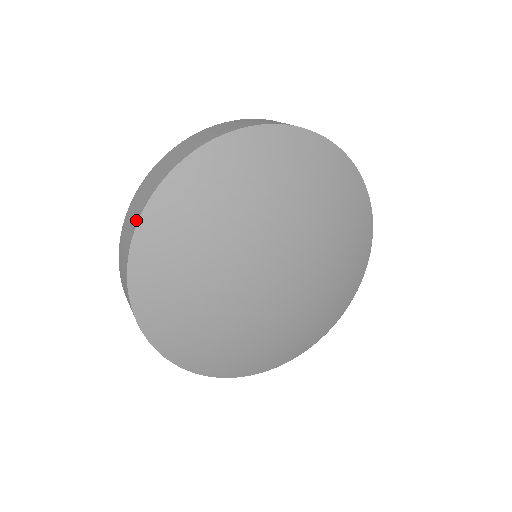
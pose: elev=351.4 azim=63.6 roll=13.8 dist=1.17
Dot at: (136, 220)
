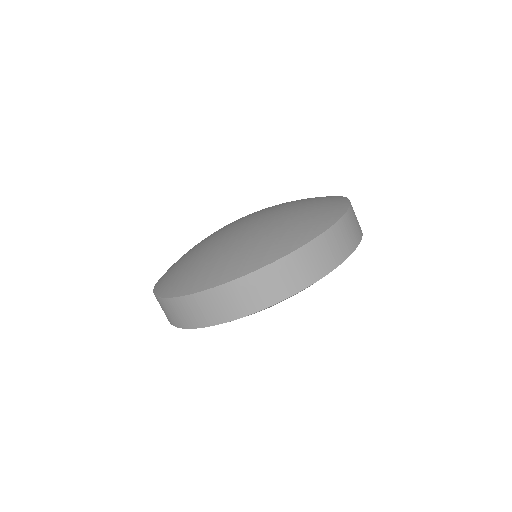
Dot at: (292, 291)
